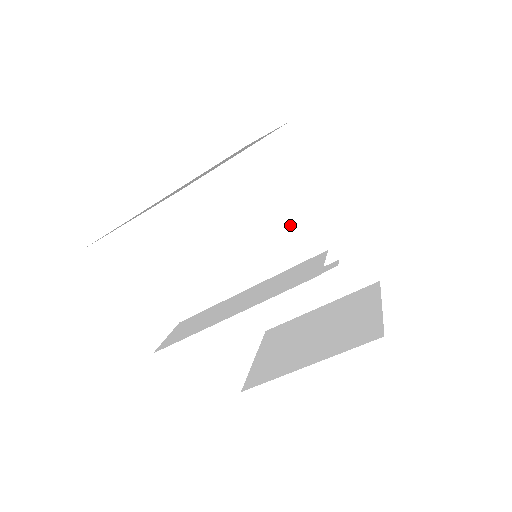
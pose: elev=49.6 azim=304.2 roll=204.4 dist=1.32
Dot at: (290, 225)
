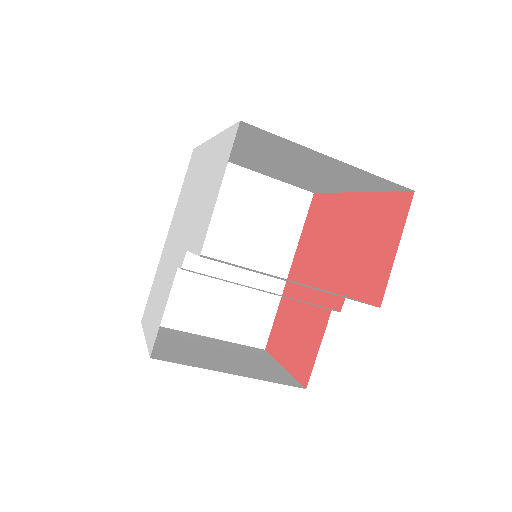
Dot at: (248, 256)
